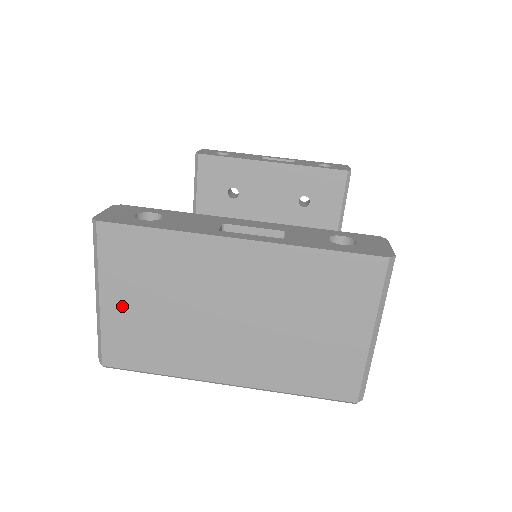
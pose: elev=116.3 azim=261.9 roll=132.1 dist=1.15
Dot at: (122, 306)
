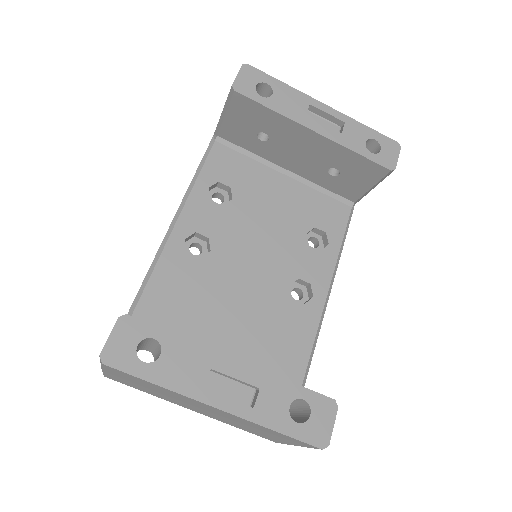
Dot at: (121, 378)
